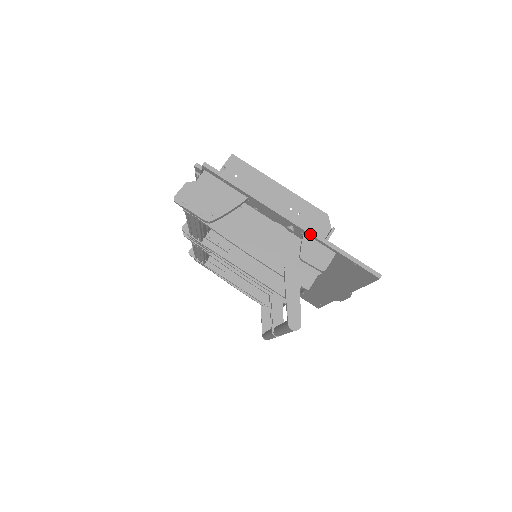
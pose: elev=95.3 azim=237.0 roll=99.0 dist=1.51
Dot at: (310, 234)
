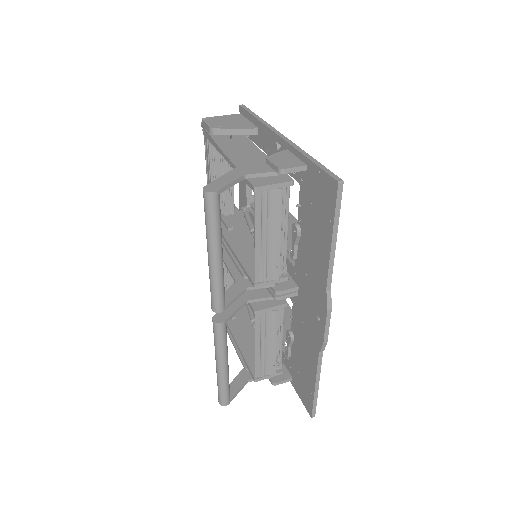
Dot at: (290, 144)
